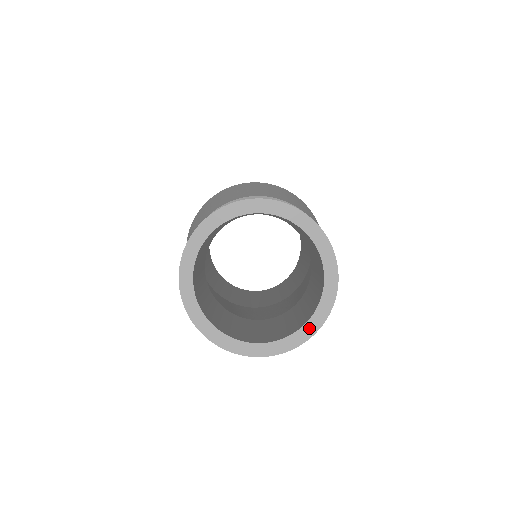
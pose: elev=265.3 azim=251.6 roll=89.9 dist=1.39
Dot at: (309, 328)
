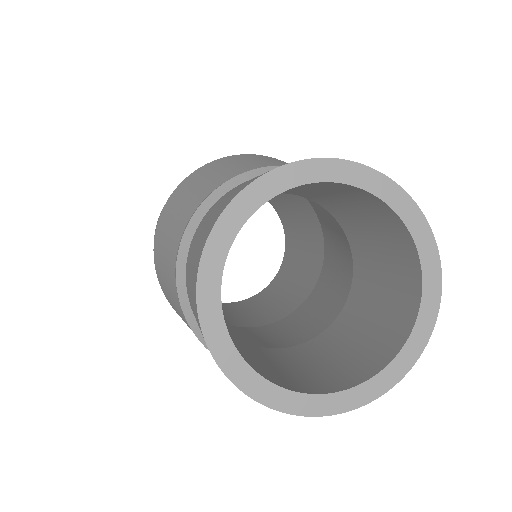
Dot at: (403, 360)
